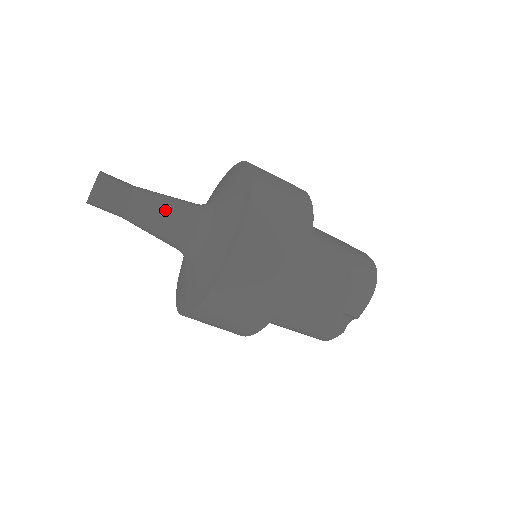
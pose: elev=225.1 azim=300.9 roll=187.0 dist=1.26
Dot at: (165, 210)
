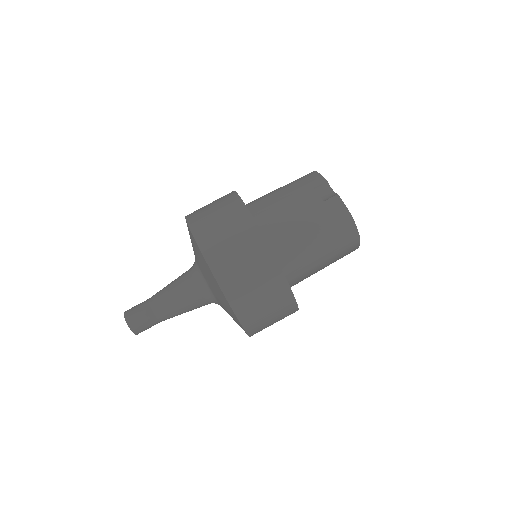
Dot at: (170, 283)
